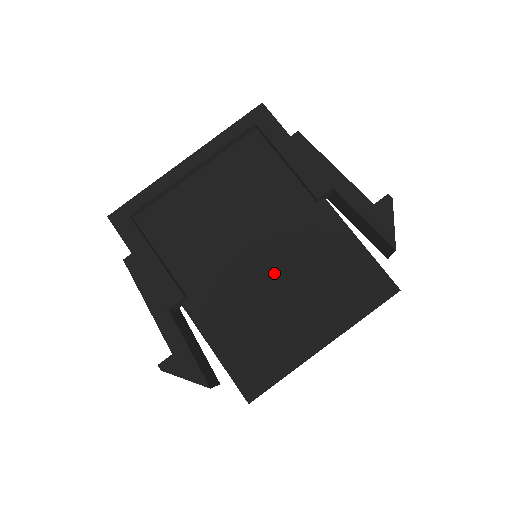
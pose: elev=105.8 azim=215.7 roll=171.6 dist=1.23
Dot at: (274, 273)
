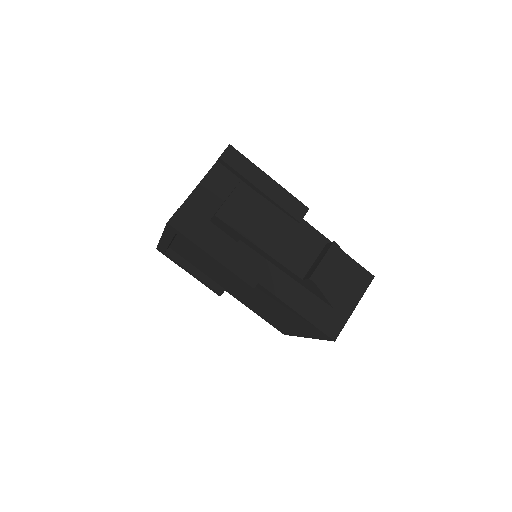
Dot at: (257, 301)
